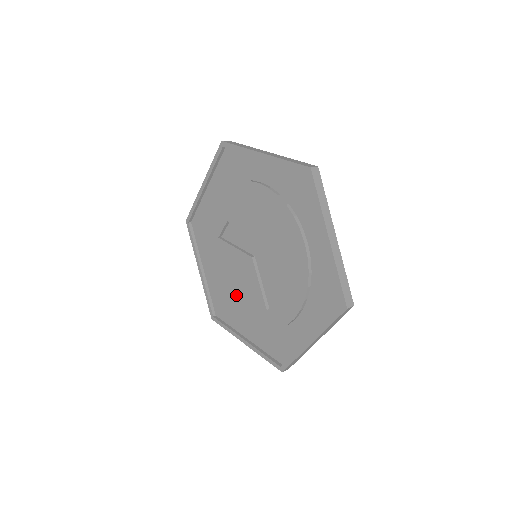
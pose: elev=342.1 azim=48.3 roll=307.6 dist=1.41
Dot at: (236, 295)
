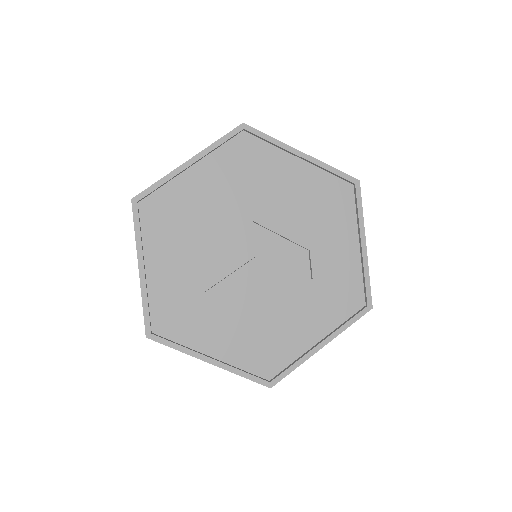
Dot at: (274, 315)
